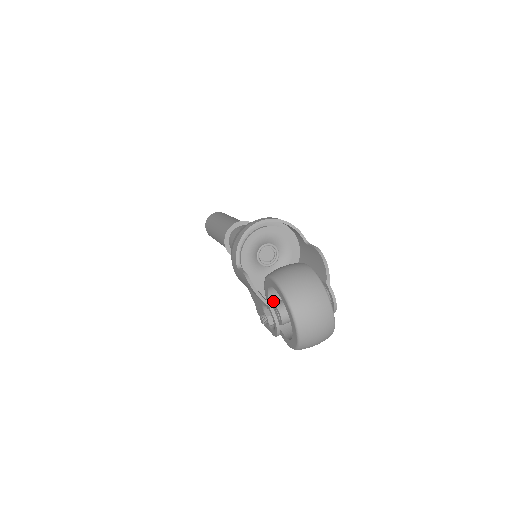
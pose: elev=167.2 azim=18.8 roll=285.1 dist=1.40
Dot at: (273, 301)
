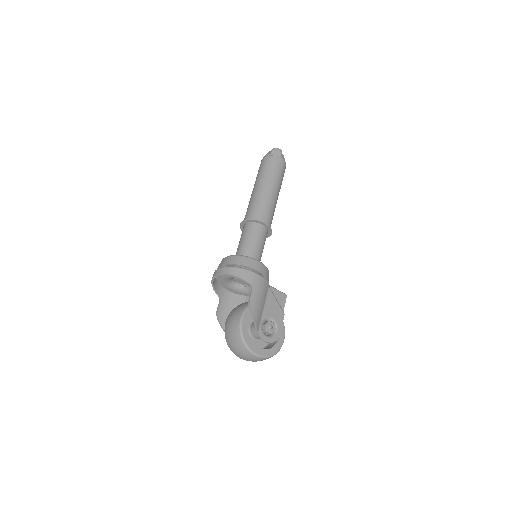
Dot at: occluded
